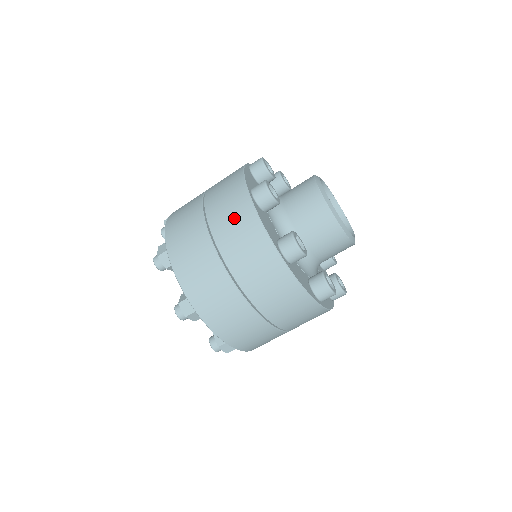
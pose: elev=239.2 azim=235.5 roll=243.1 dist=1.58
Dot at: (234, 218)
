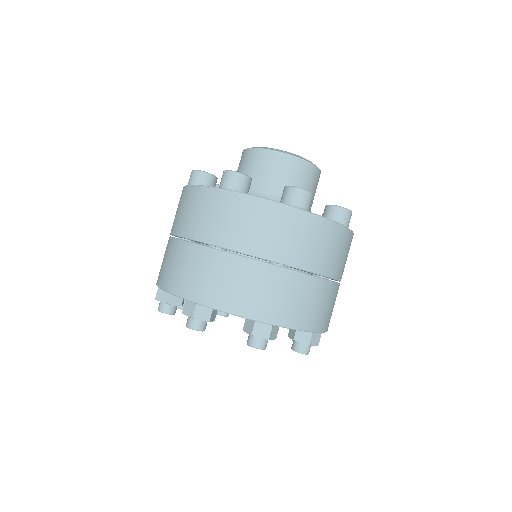
Dot at: (181, 207)
